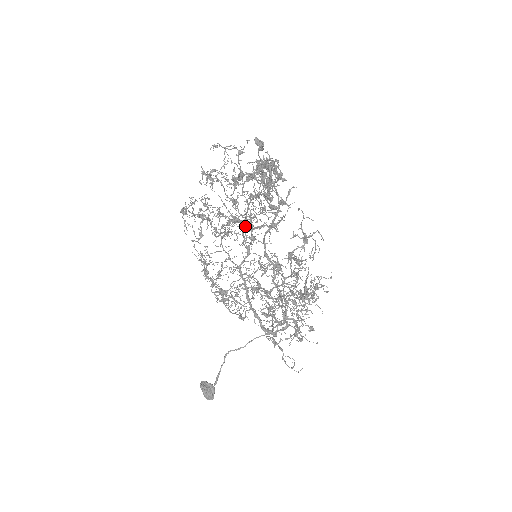
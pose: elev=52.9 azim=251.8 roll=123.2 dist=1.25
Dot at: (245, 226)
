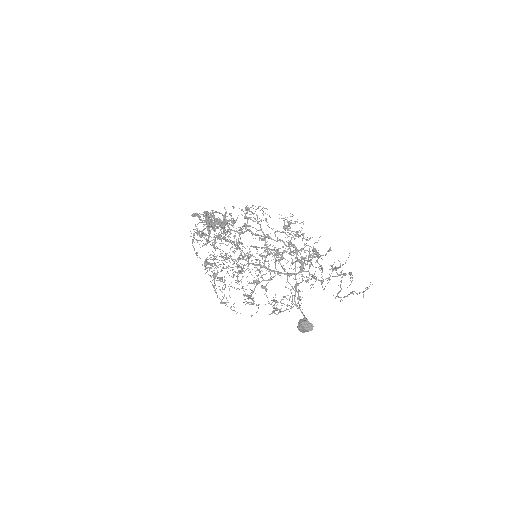
Dot at: (217, 236)
